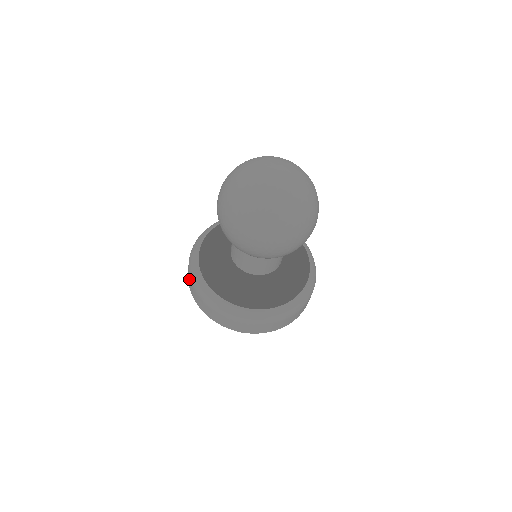
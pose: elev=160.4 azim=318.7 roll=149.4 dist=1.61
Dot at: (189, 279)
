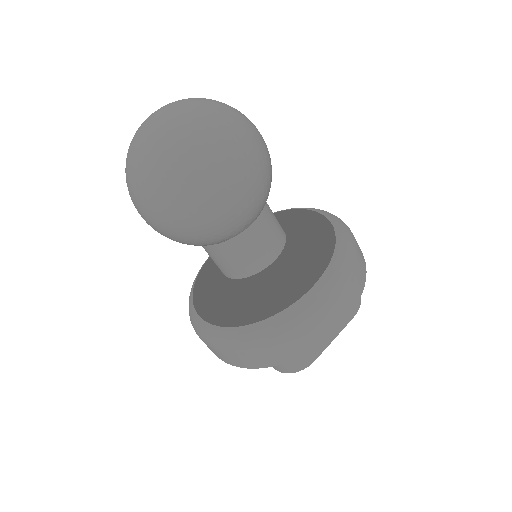
Dot at: occluded
